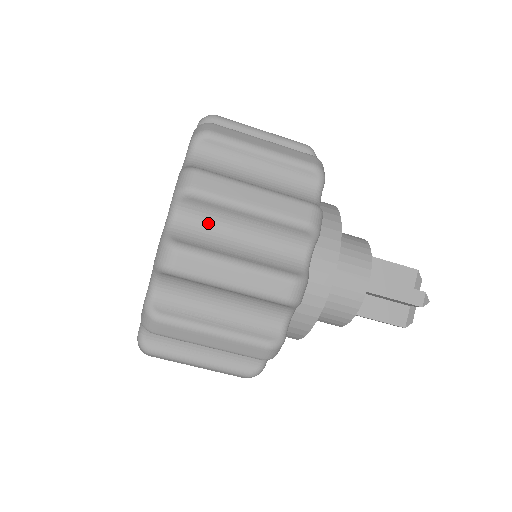
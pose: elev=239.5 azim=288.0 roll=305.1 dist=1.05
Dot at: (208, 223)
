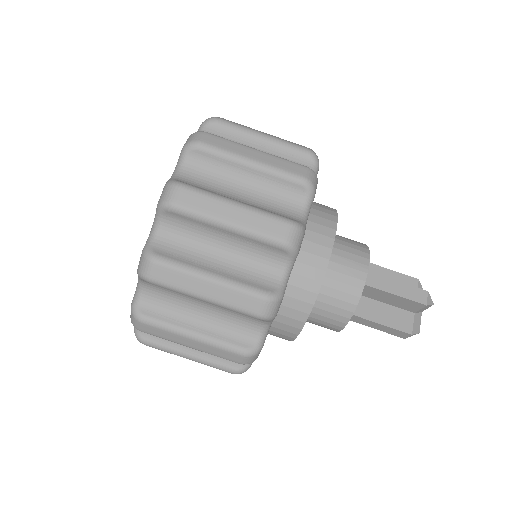
Dot at: (211, 176)
